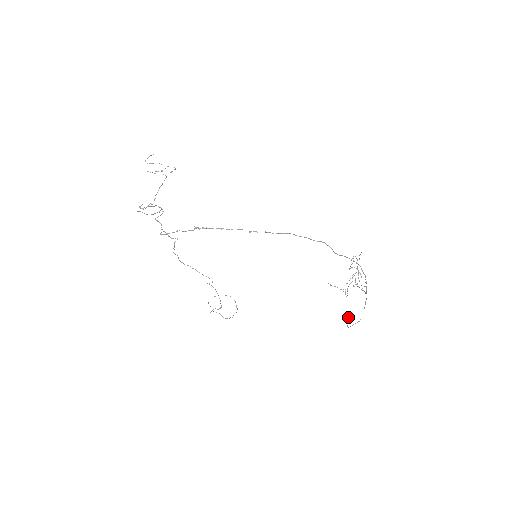
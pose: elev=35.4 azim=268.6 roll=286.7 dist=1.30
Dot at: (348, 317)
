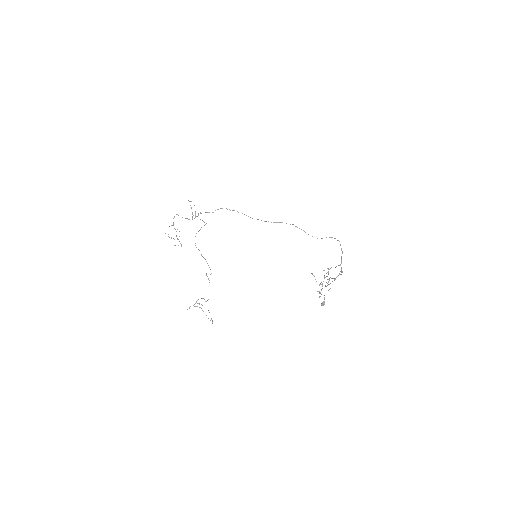
Dot at: (324, 301)
